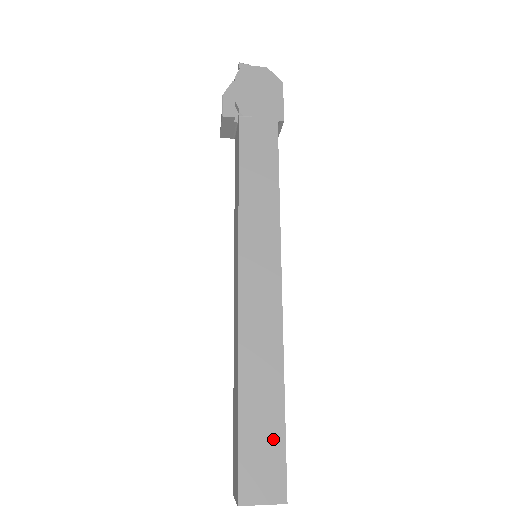
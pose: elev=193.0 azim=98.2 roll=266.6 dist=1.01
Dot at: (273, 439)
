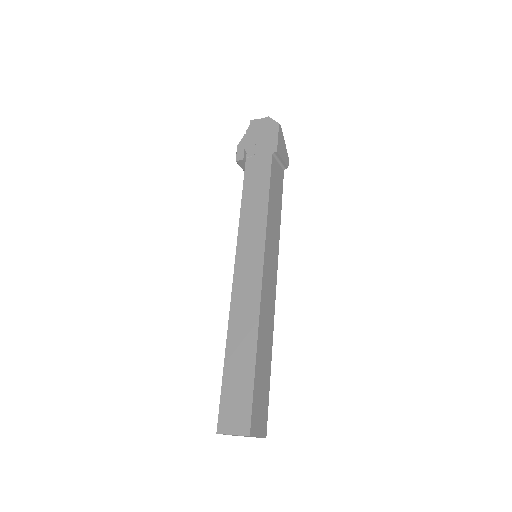
Dot at: (245, 387)
